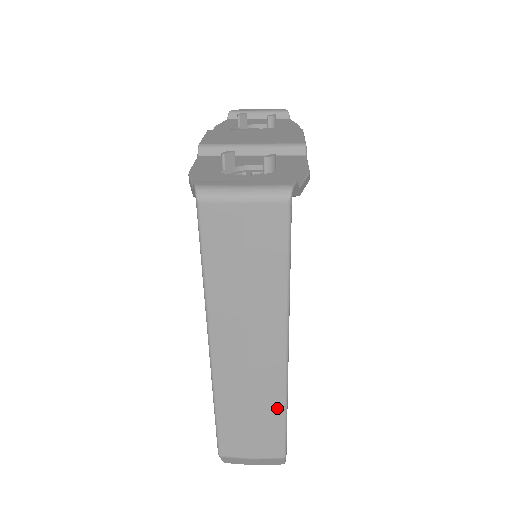
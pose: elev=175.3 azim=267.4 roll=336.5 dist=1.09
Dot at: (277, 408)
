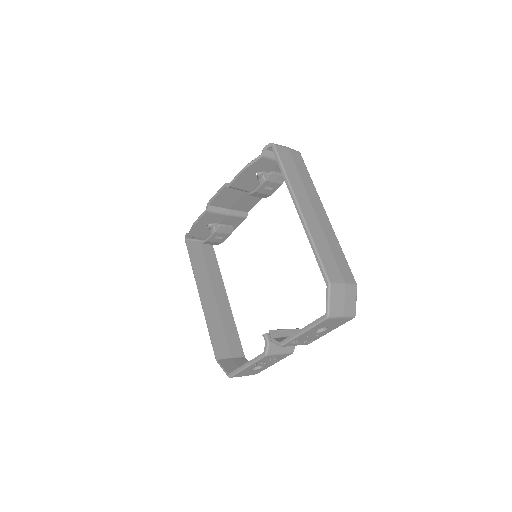
Dot at: (338, 246)
